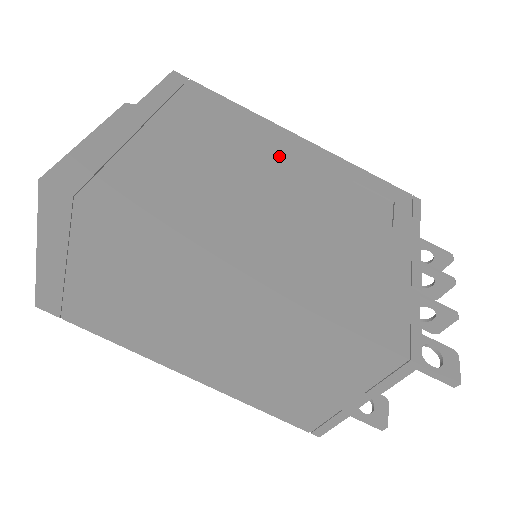
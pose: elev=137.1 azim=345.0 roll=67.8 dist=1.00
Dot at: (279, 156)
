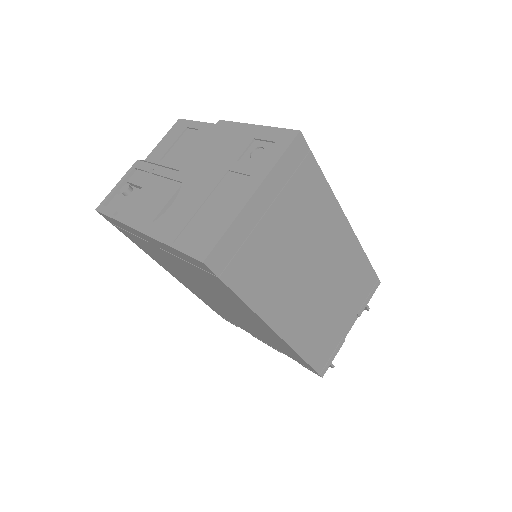
Dot at: occluded
